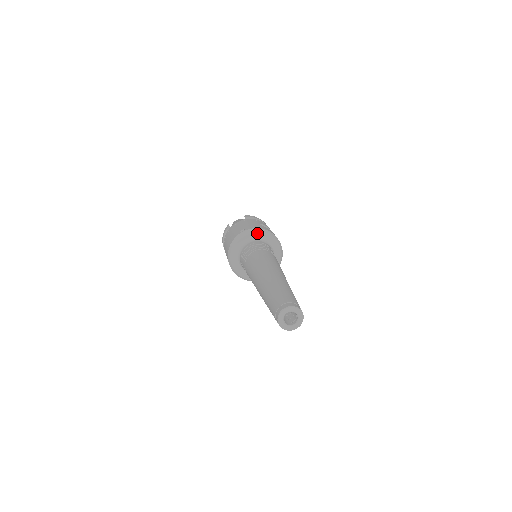
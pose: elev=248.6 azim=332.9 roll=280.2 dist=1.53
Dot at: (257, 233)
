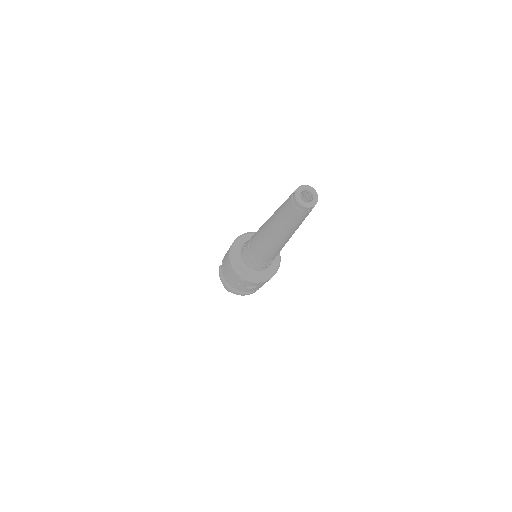
Dot at: (245, 236)
